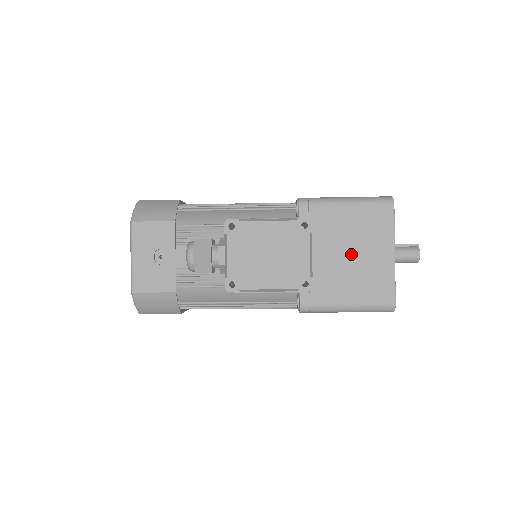
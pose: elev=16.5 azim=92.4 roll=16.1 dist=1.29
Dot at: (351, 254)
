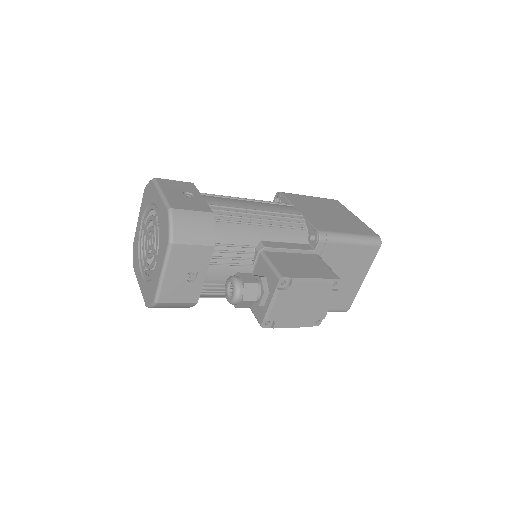
Dot at: occluded
